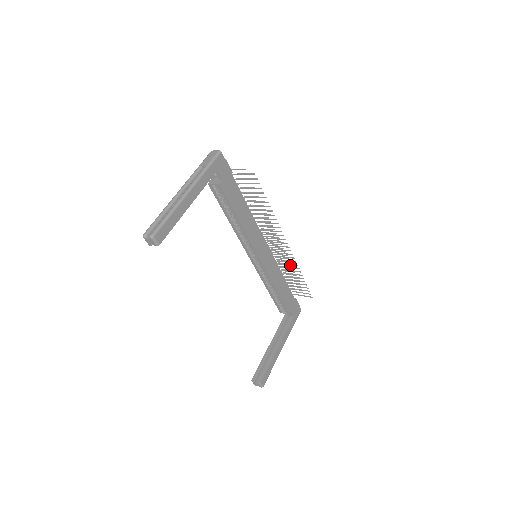
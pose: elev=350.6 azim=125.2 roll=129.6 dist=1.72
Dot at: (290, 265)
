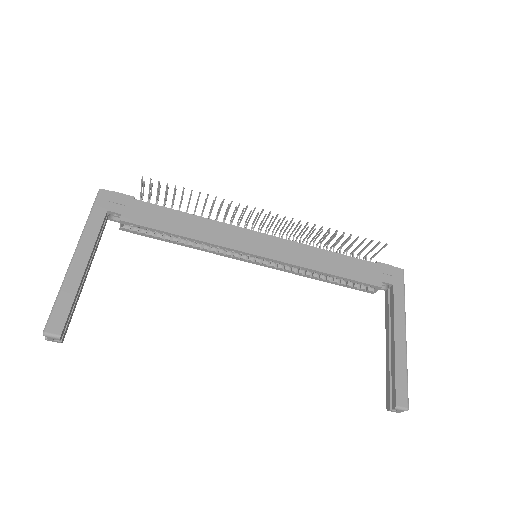
Dot at: (321, 231)
